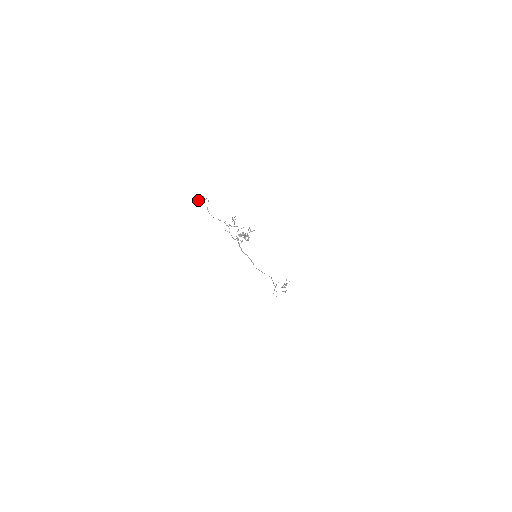
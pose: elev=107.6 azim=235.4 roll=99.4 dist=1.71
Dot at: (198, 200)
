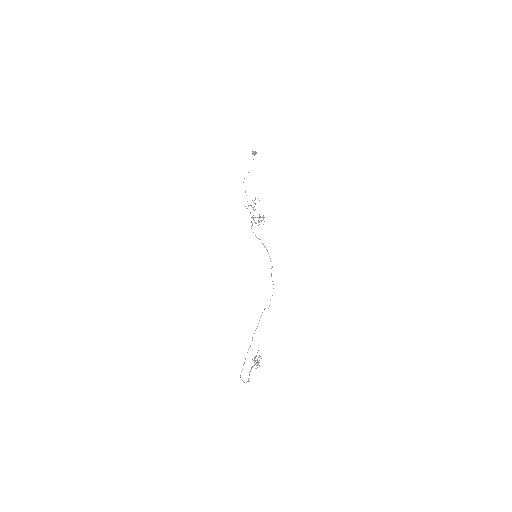
Dot at: (254, 151)
